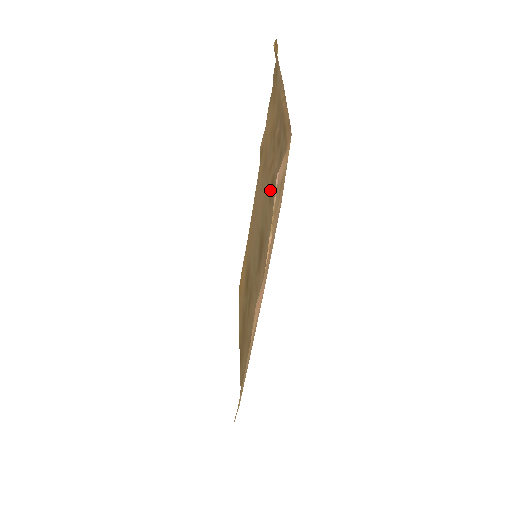
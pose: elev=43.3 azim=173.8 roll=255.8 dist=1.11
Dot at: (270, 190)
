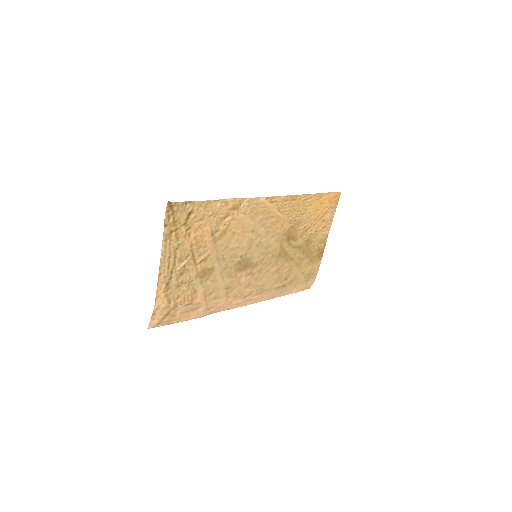
Dot at: (209, 269)
